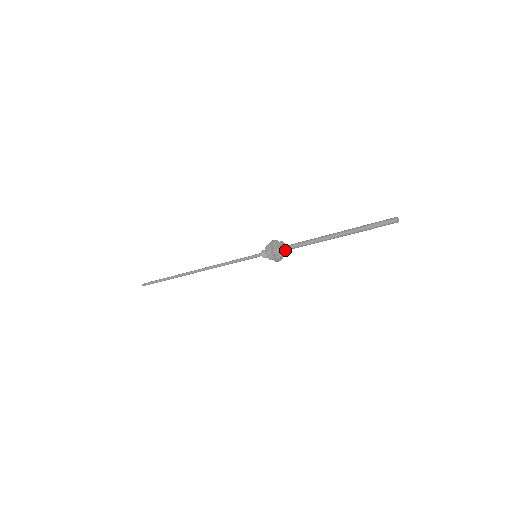
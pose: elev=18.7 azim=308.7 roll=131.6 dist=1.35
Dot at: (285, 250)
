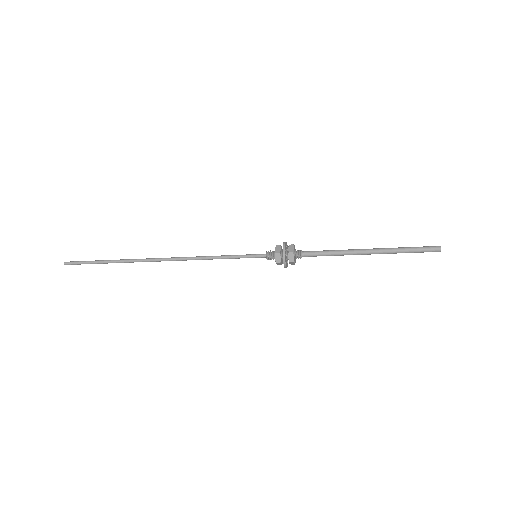
Dot at: occluded
